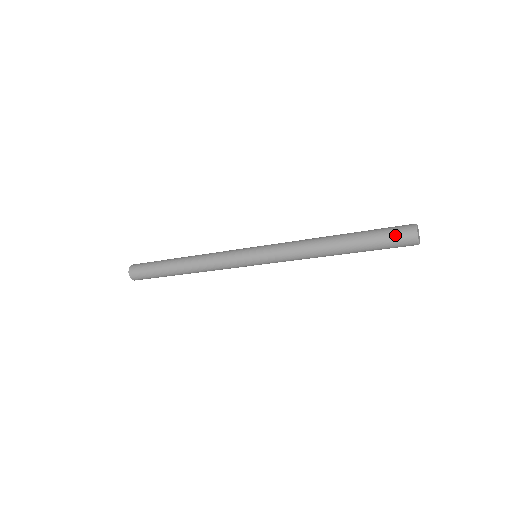
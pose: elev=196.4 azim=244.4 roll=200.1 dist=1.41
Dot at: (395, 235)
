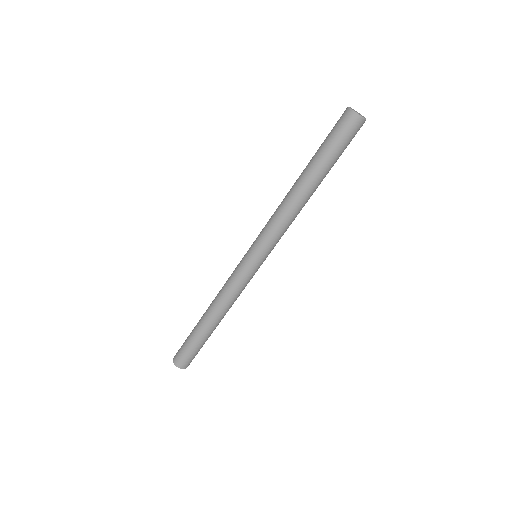
Dot at: (340, 131)
